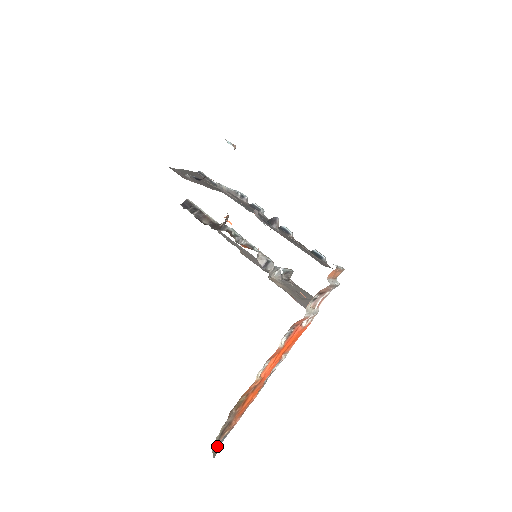
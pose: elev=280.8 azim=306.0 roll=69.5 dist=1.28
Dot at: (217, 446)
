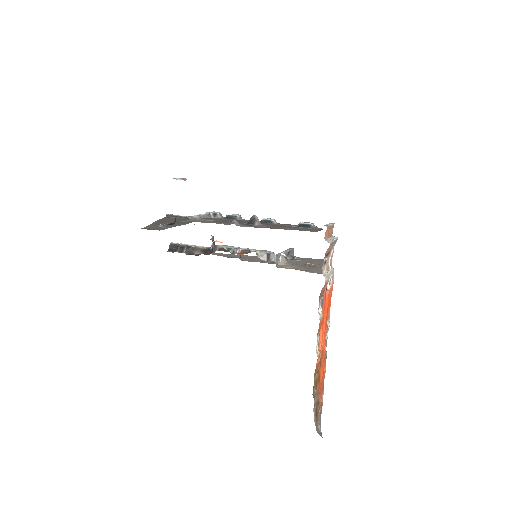
Dot at: (319, 427)
